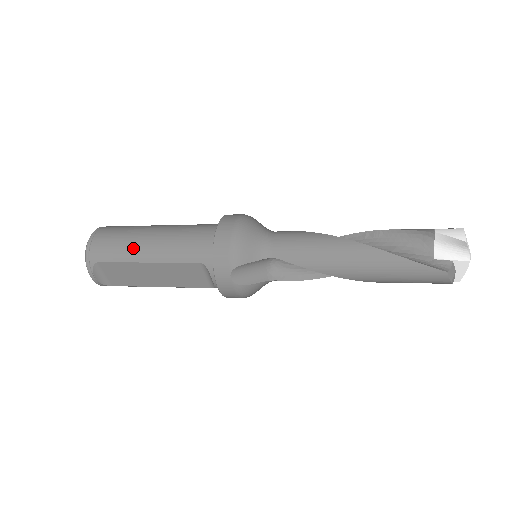
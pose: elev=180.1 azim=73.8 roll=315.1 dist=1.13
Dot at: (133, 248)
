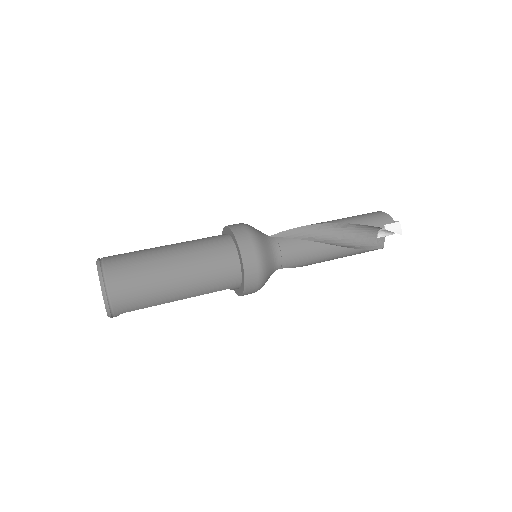
Dot at: (162, 296)
